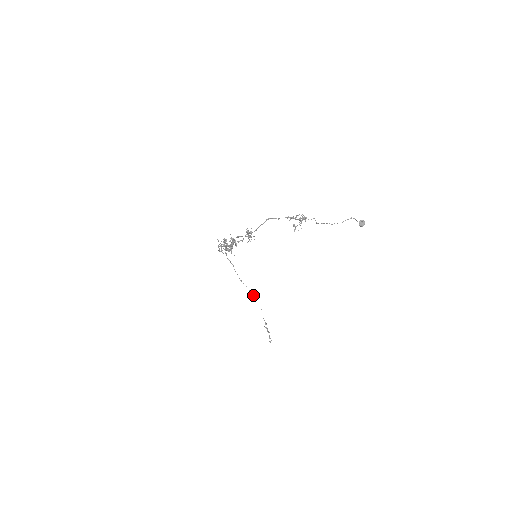
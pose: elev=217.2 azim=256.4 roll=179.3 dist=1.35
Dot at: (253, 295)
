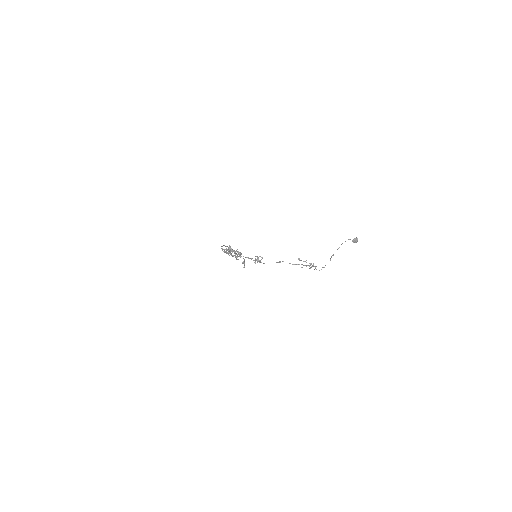
Dot at: occluded
